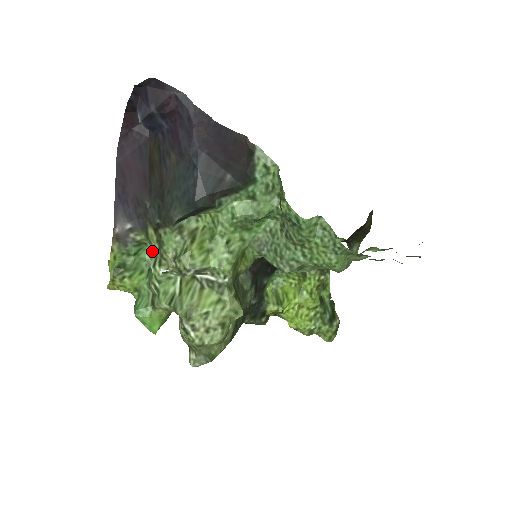
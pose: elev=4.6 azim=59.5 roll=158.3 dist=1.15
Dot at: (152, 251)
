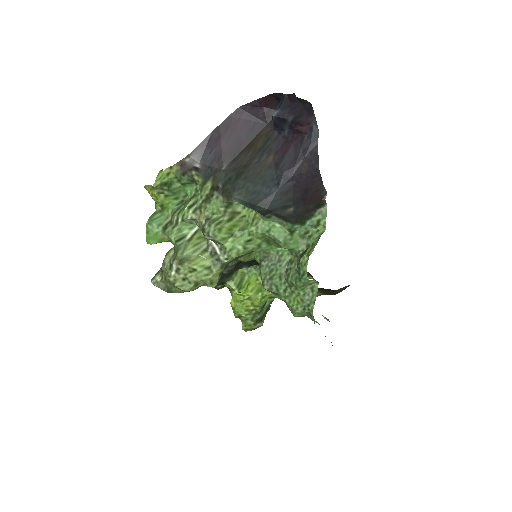
Dot at: (196, 193)
